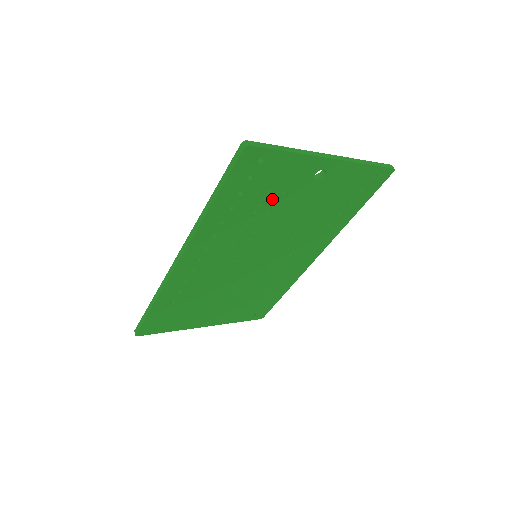
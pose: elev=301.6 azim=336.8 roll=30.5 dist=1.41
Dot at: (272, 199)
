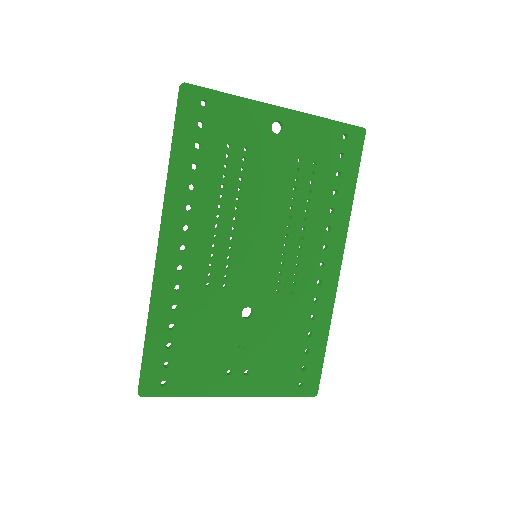
Dot at: (237, 158)
